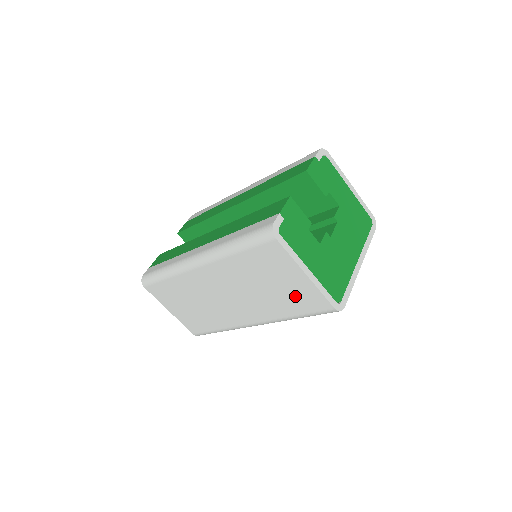
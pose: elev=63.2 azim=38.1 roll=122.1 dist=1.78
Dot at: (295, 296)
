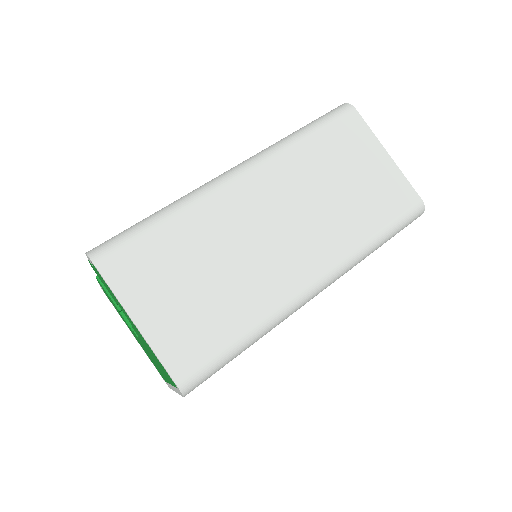
Dot at: (377, 193)
